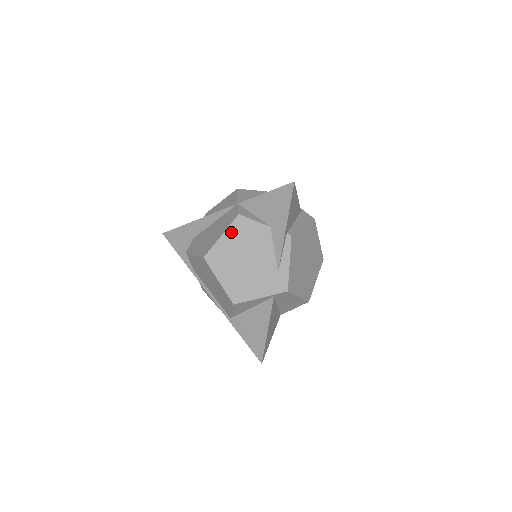
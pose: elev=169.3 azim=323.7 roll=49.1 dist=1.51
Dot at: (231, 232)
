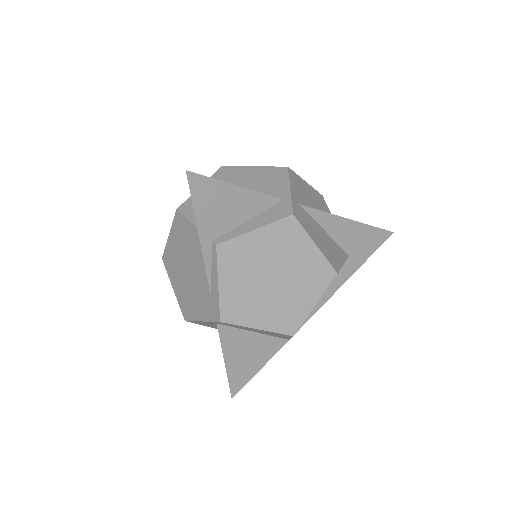
Dot at: (174, 231)
